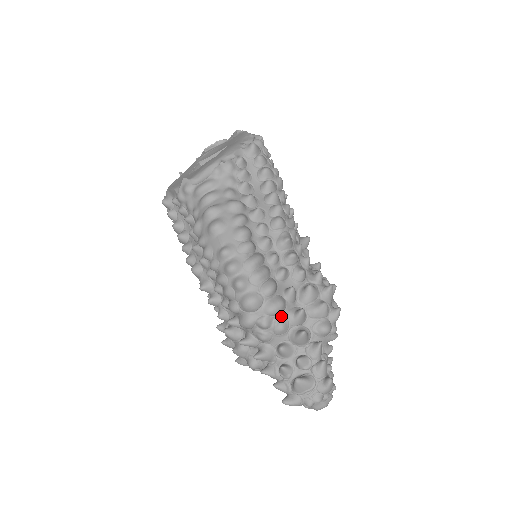
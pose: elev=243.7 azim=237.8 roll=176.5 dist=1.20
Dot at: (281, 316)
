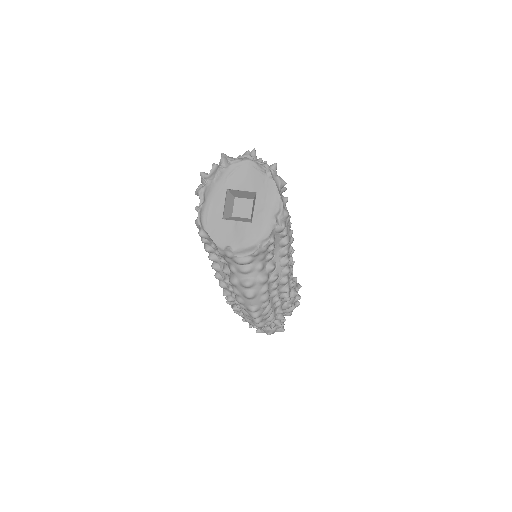
Dot at: occluded
